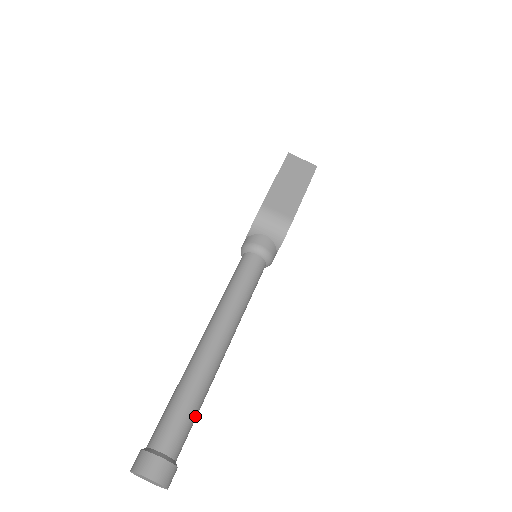
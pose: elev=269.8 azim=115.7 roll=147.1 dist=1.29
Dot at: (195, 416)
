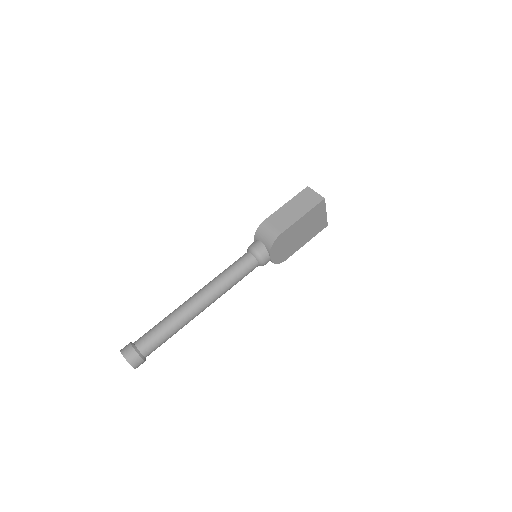
Dot at: (165, 337)
